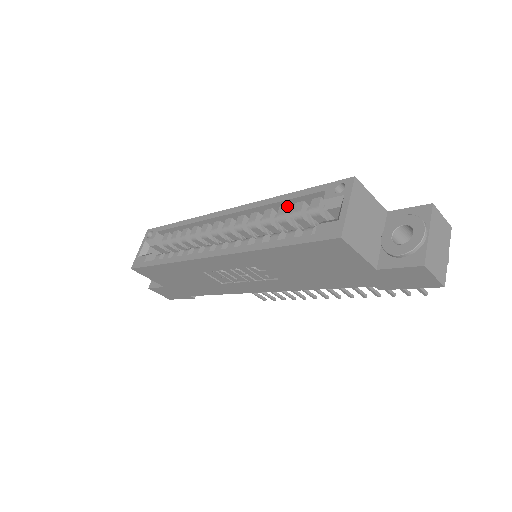
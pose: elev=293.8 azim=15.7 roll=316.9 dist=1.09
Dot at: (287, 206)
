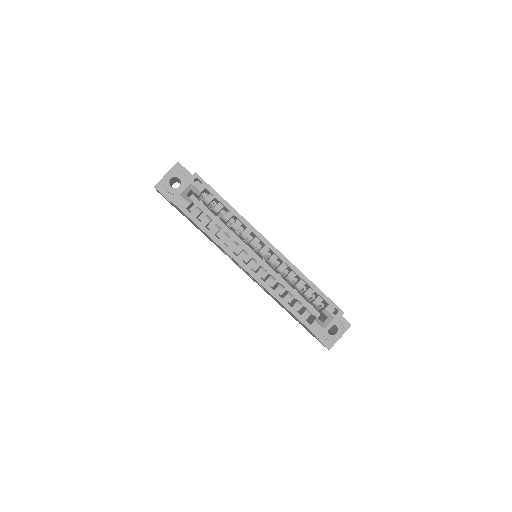
Dot at: occluded
